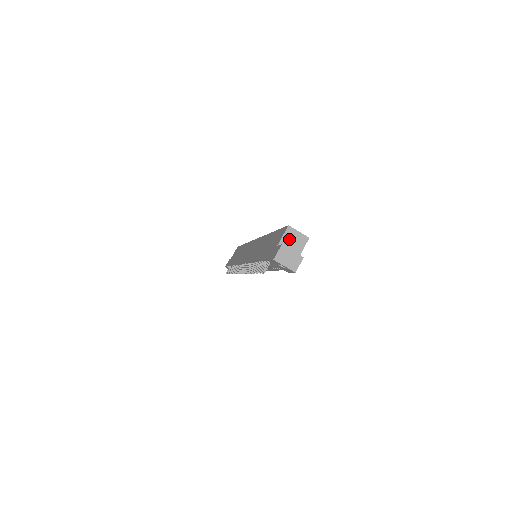
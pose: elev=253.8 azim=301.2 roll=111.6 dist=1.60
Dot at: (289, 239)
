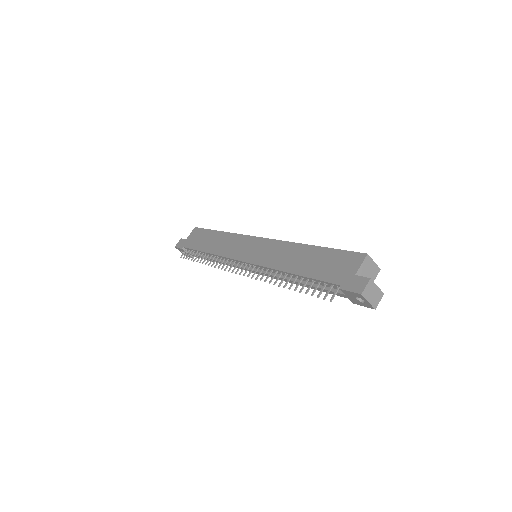
Dot at: (365, 269)
